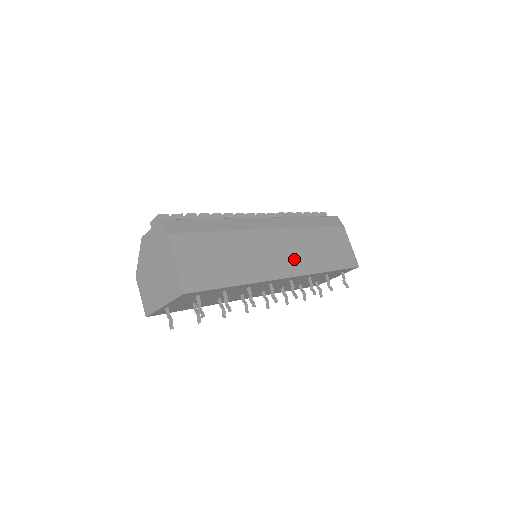
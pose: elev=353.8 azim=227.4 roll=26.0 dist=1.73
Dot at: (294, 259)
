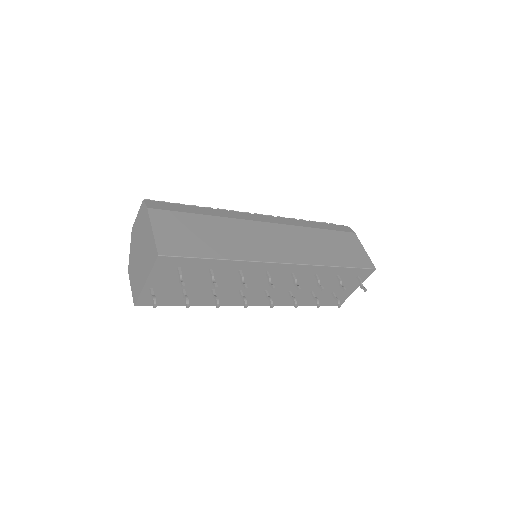
Dot at: (293, 250)
